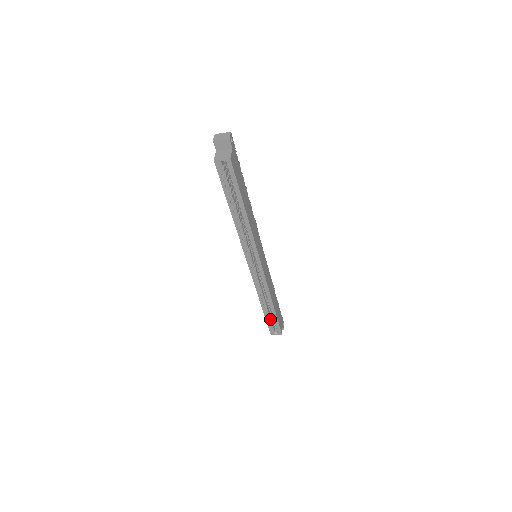
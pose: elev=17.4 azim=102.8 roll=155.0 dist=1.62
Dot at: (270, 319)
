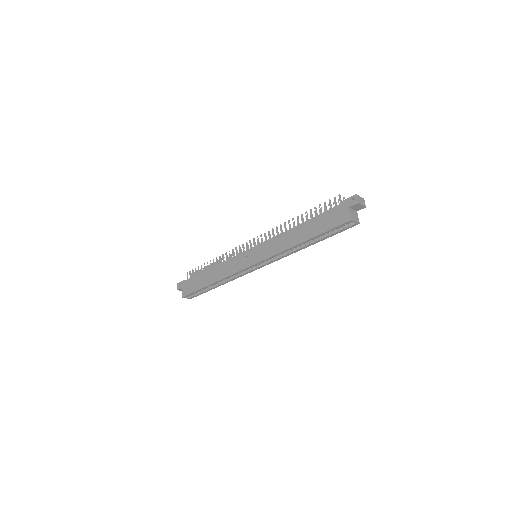
Dot at: (200, 290)
